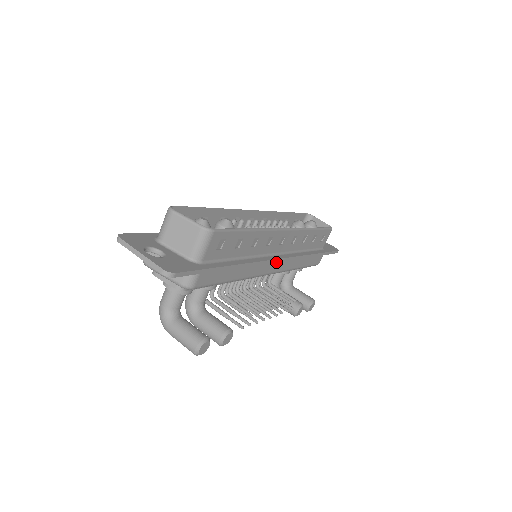
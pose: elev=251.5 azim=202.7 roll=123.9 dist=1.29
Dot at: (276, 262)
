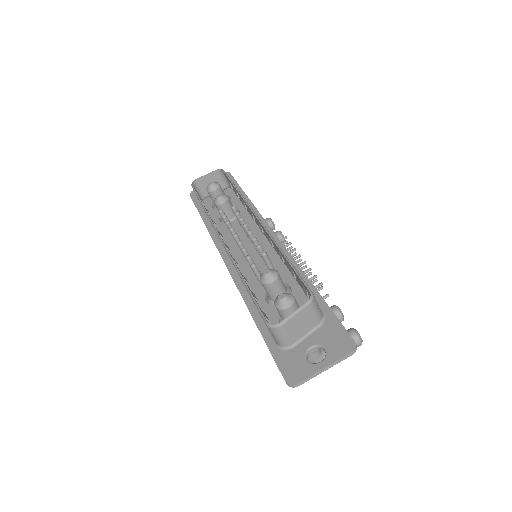
Dot at: occluded
